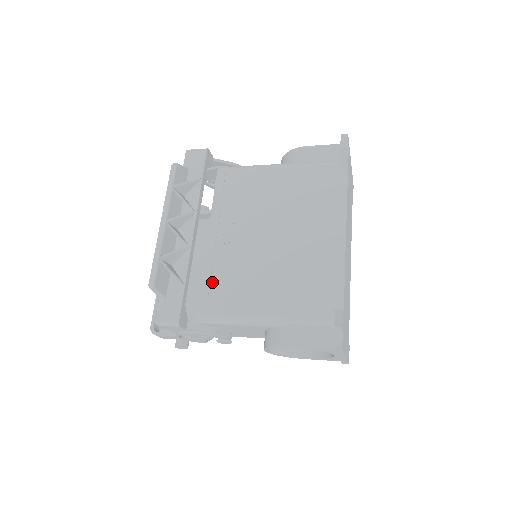
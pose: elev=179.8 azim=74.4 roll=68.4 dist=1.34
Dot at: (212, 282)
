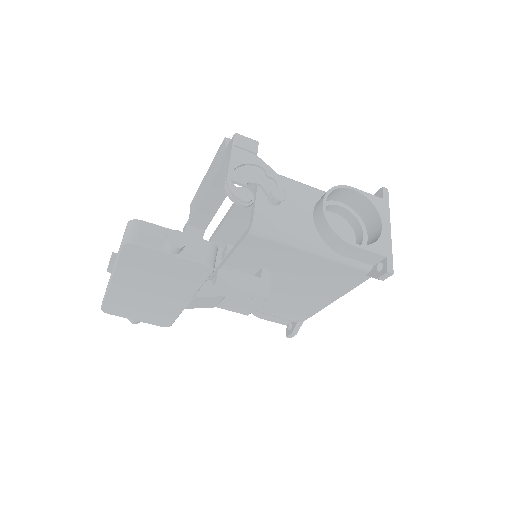
Dot at: occluded
